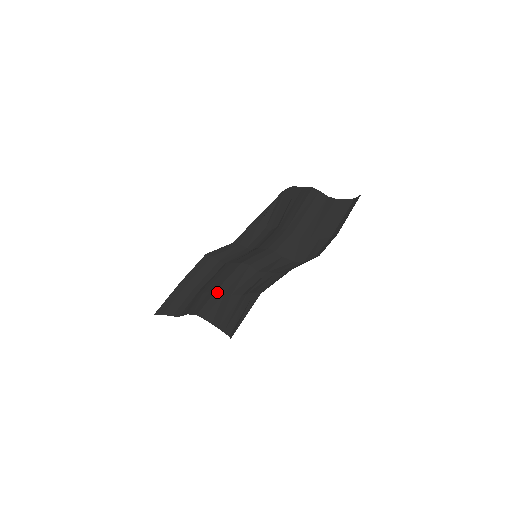
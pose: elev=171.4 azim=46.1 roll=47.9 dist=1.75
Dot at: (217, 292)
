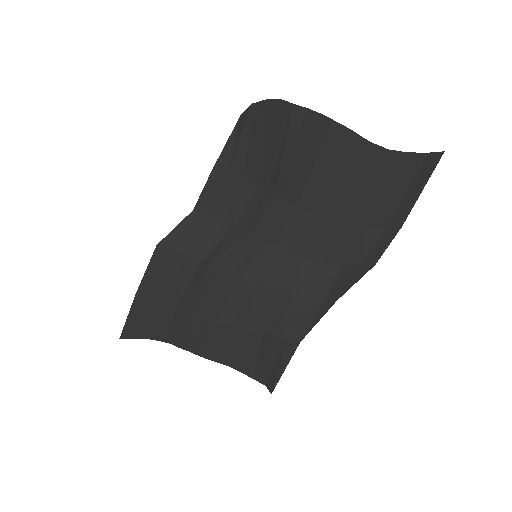
Dot at: (218, 326)
